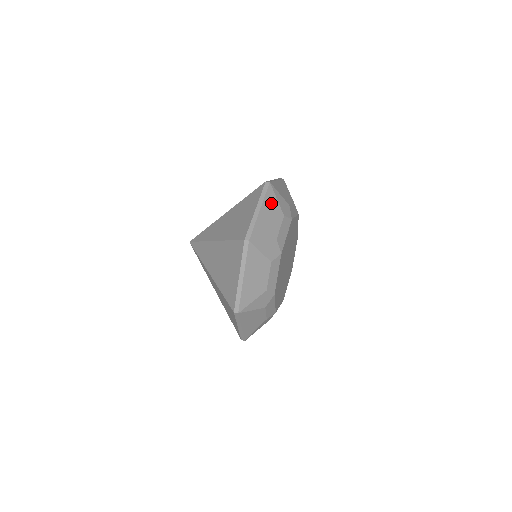
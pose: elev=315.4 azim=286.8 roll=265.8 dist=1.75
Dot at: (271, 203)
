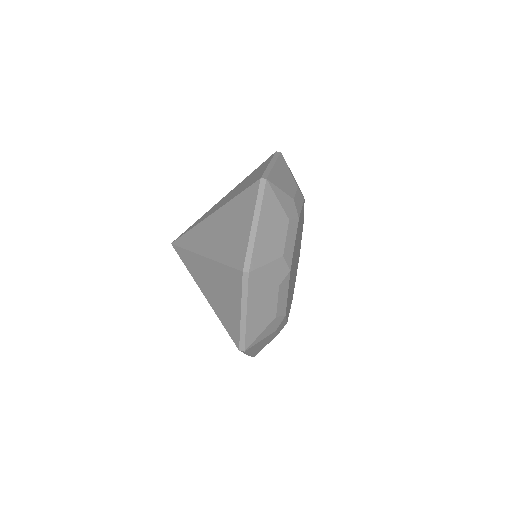
Dot at: (284, 168)
